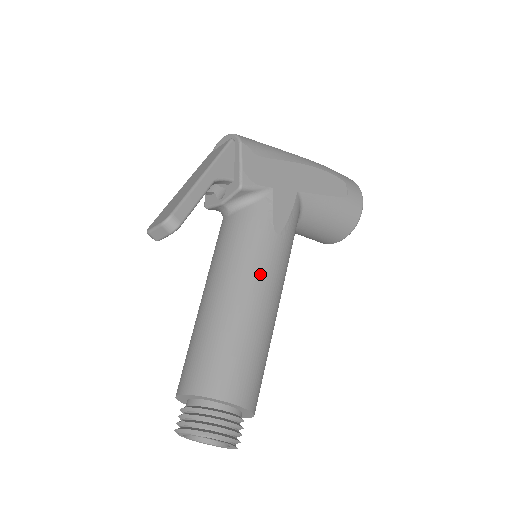
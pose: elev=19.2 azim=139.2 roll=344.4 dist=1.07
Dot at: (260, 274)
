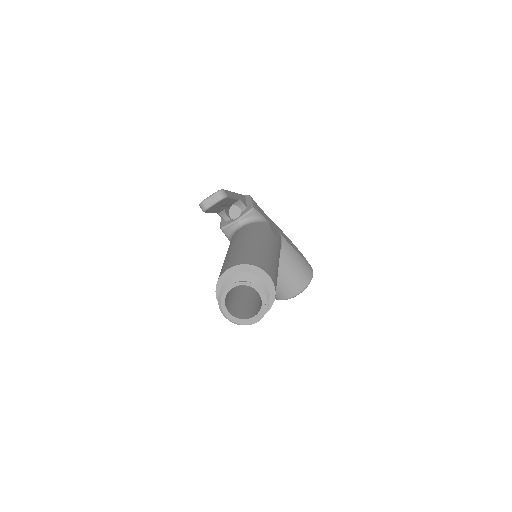
Dot at: (269, 242)
